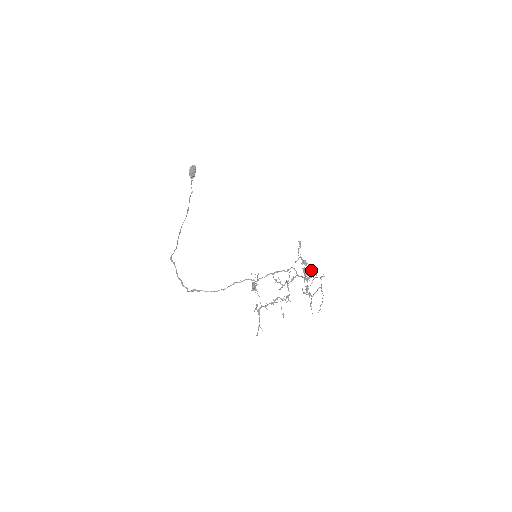
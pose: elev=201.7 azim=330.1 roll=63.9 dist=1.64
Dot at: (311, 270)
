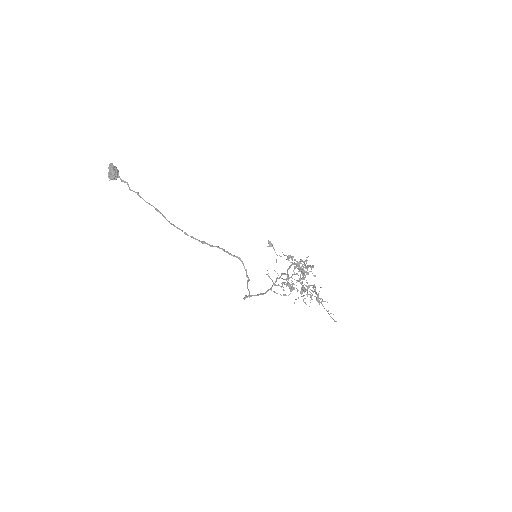
Dot at: occluded
